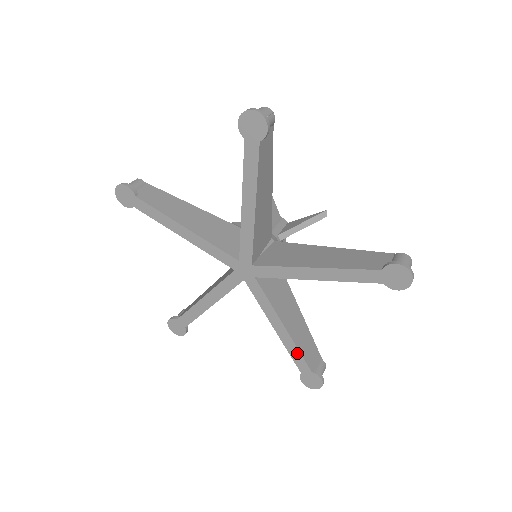
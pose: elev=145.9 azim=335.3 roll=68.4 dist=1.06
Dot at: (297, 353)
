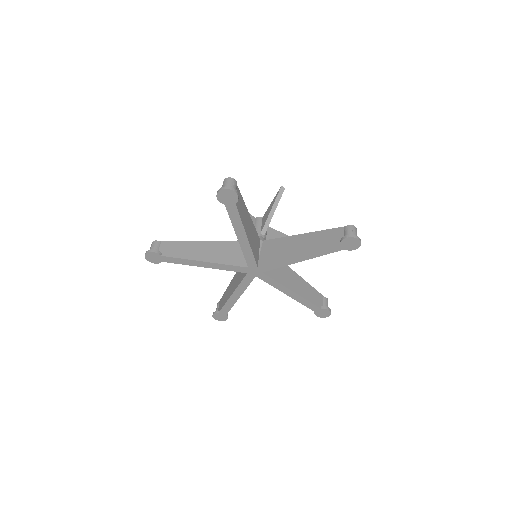
Dot at: (230, 307)
